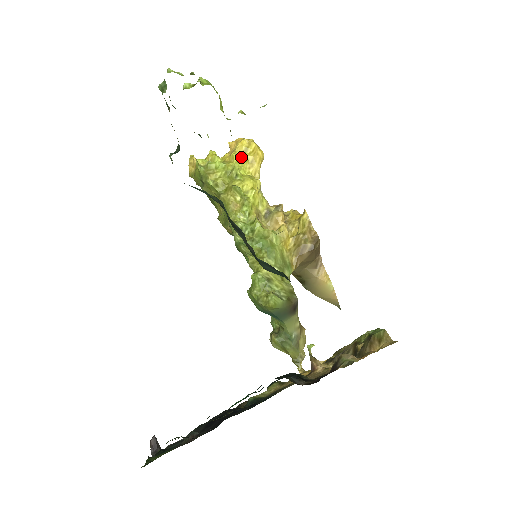
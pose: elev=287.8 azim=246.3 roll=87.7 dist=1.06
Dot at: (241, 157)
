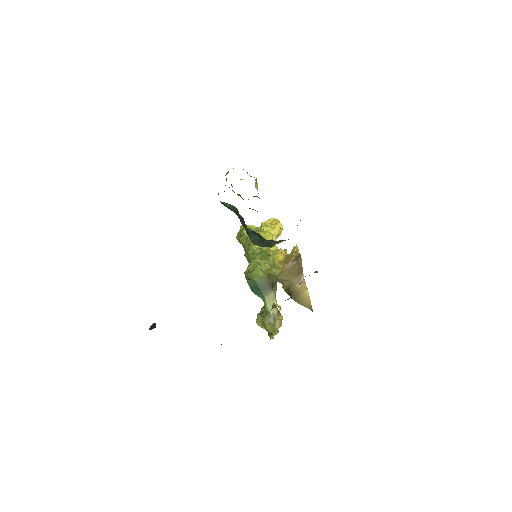
Dot at: (267, 225)
